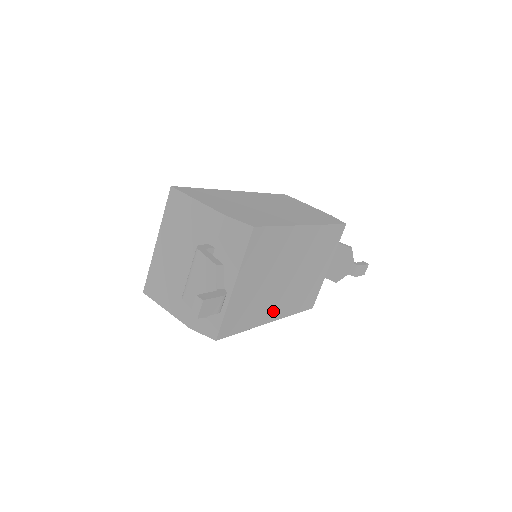
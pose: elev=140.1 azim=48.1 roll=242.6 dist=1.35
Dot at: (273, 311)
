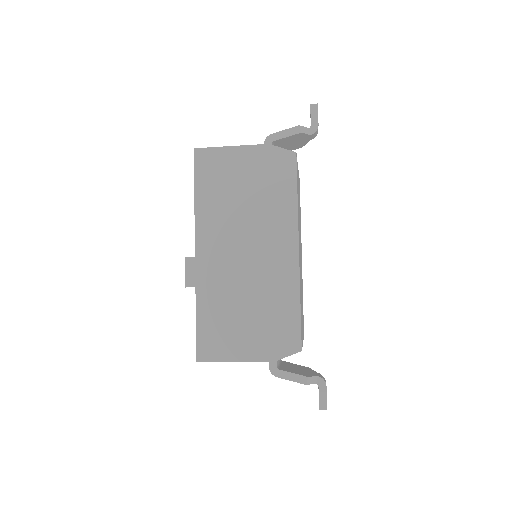
Dot at: (299, 247)
